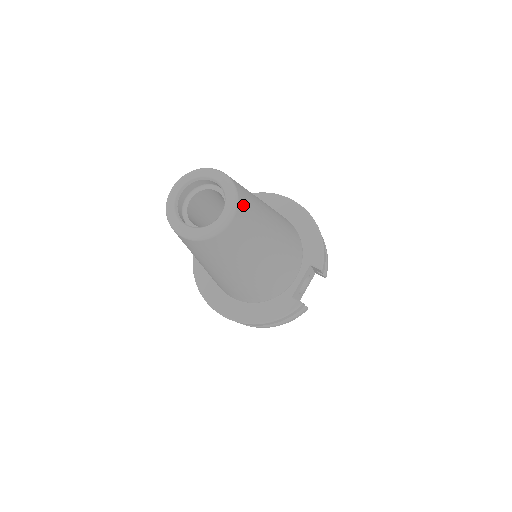
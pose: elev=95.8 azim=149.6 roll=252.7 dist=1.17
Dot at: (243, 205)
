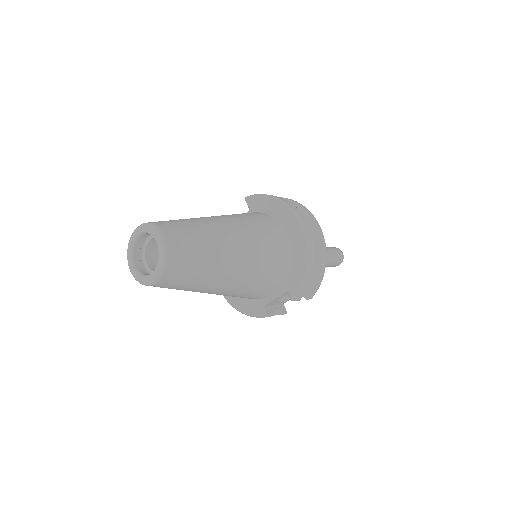
Dot at: (173, 271)
